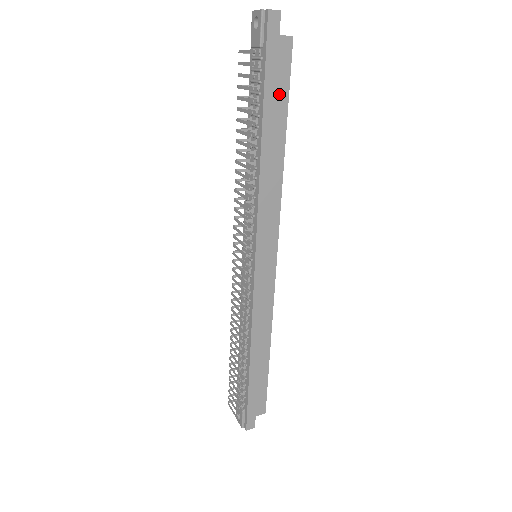
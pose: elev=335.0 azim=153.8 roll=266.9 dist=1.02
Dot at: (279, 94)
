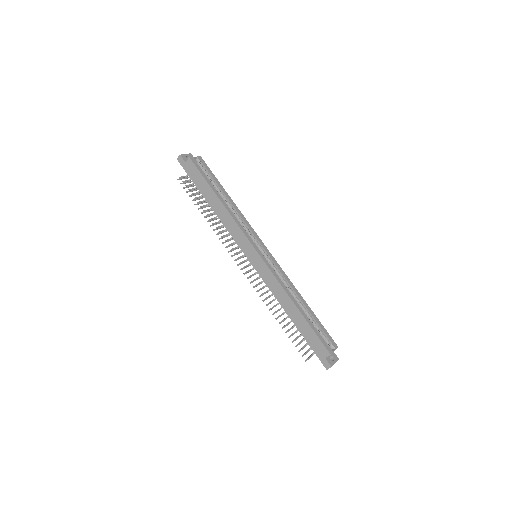
Dot at: (201, 182)
